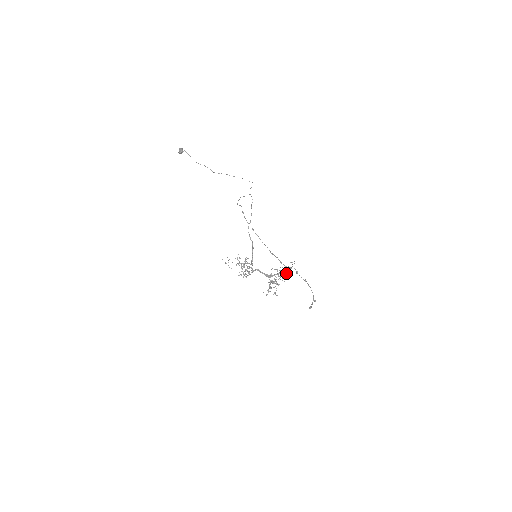
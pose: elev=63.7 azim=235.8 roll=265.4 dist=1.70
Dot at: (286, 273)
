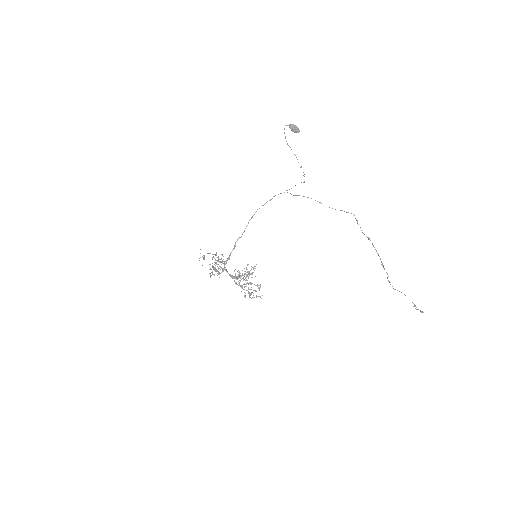
Dot at: occluded
